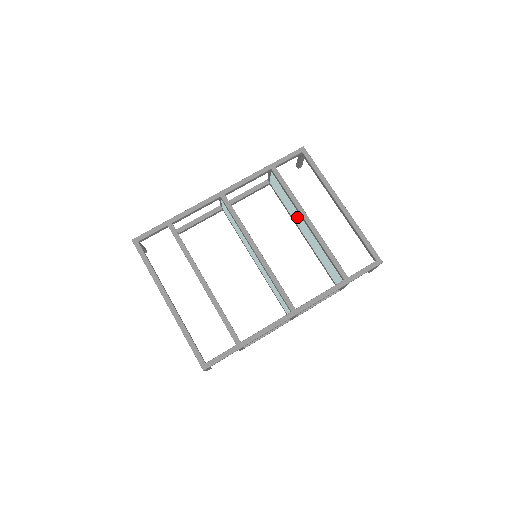
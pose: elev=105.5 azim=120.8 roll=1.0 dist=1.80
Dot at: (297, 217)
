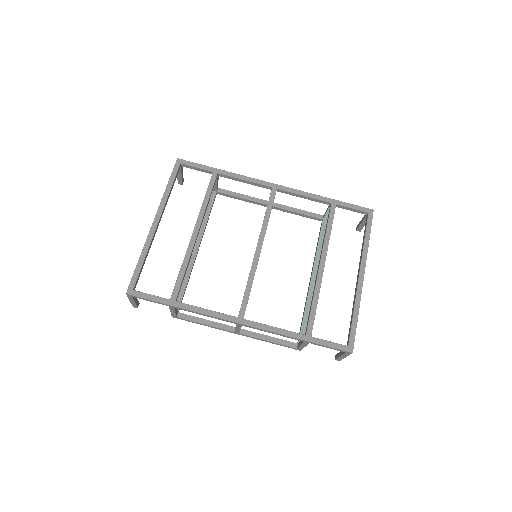
Dot at: occluded
